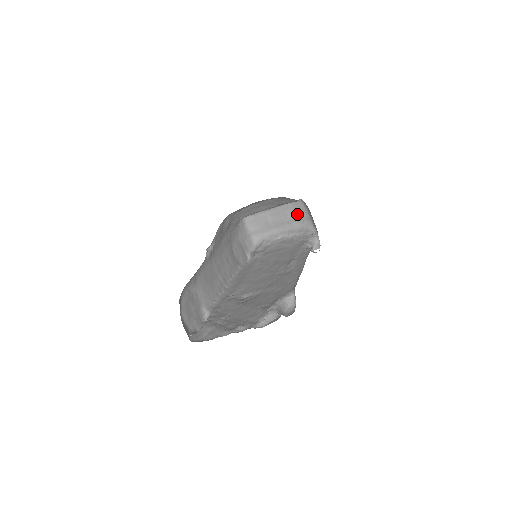
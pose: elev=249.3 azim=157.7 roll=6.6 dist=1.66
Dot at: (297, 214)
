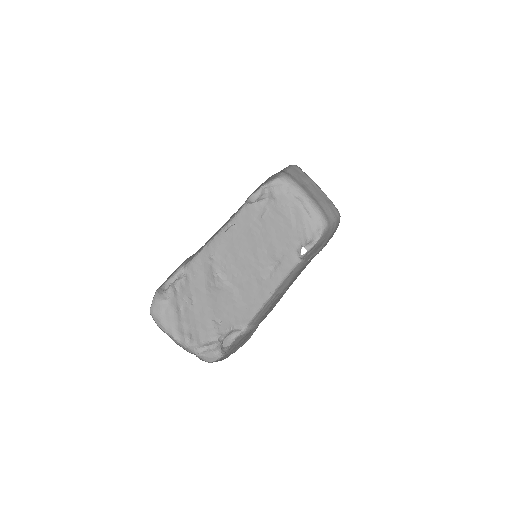
Dot at: (327, 210)
